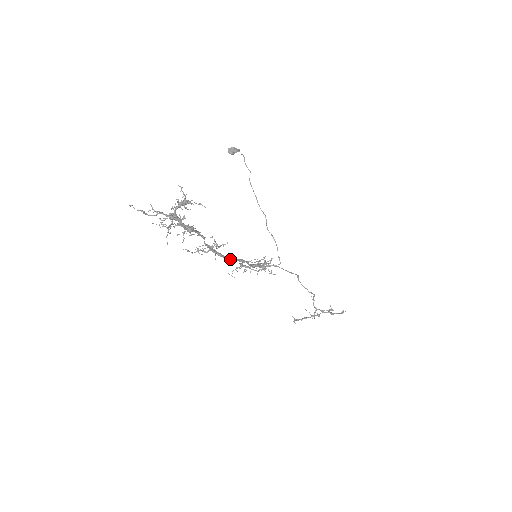
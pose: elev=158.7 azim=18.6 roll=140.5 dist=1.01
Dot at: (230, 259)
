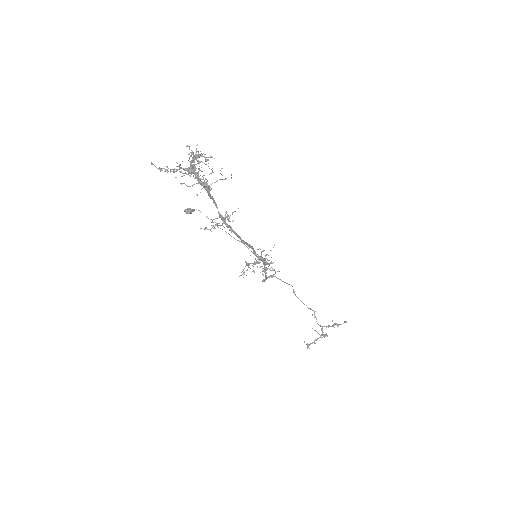
Dot at: (241, 239)
